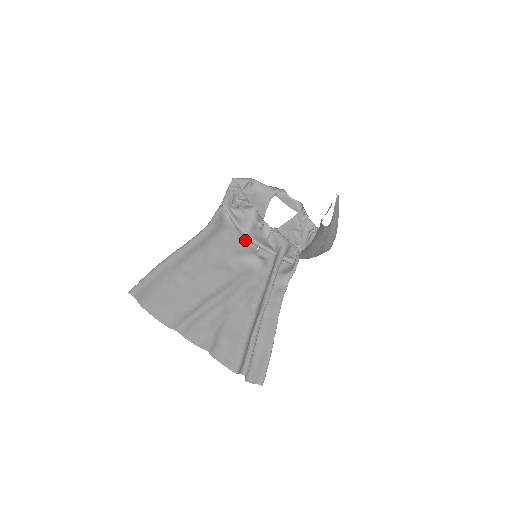
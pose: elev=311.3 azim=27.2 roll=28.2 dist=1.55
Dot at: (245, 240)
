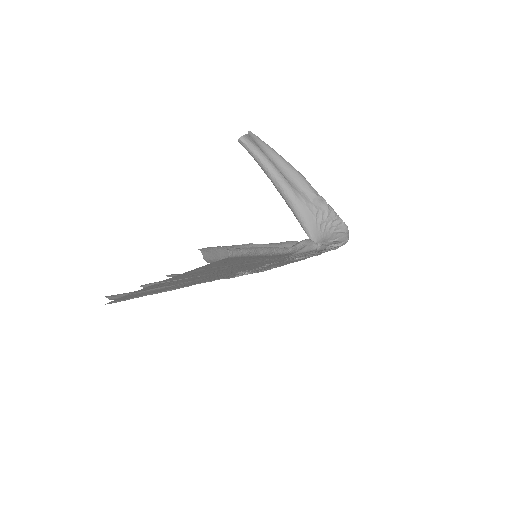
Dot at: occluded
